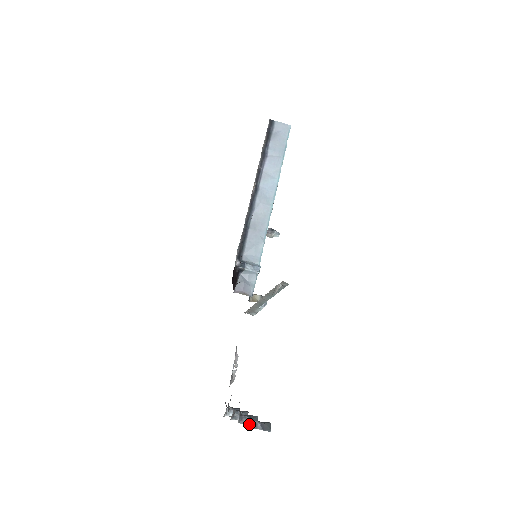
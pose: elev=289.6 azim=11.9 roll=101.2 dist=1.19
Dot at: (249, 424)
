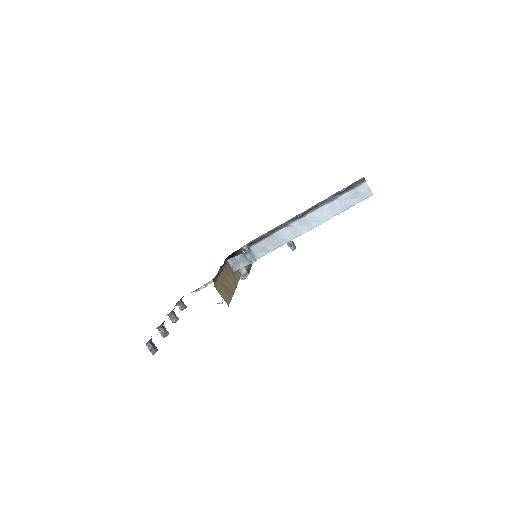
Dot at: (161, 333)
